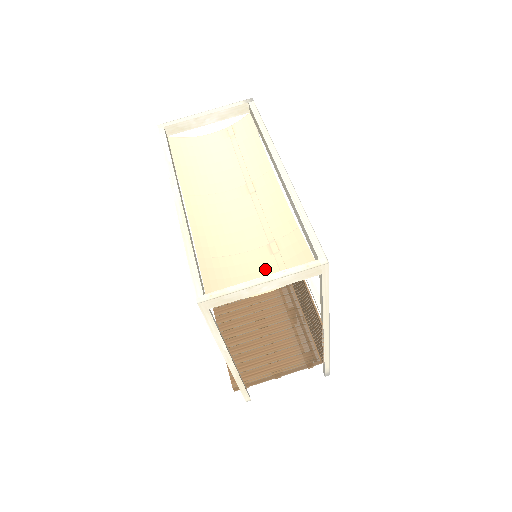
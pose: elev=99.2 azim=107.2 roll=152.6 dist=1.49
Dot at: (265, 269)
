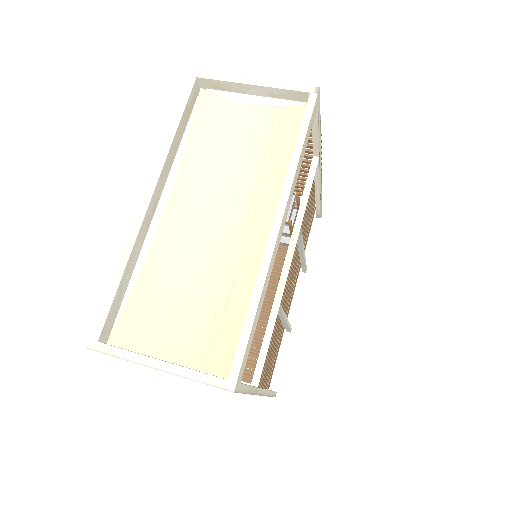
Dot at: (195, 331)
